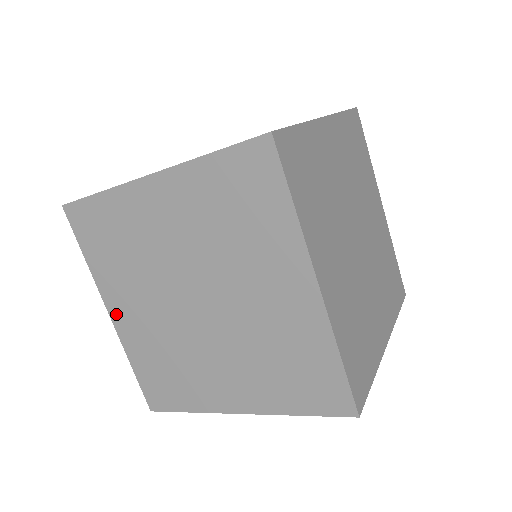
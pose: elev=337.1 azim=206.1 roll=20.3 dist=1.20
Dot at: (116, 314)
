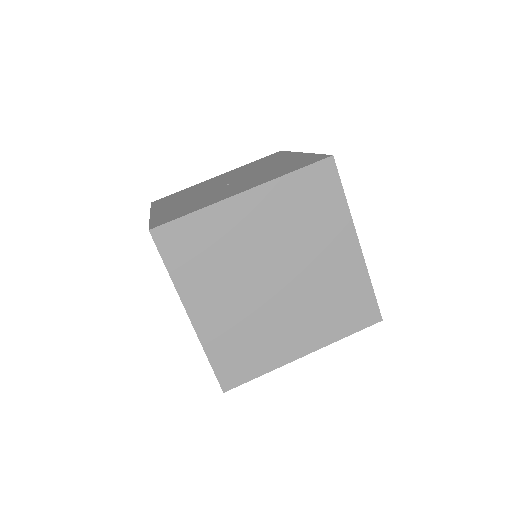
Dot at: occluded
